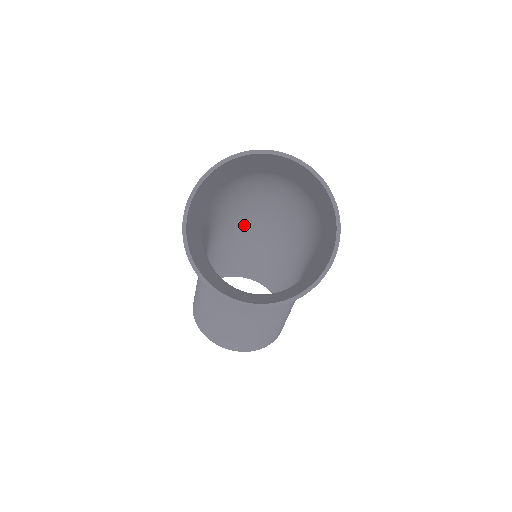
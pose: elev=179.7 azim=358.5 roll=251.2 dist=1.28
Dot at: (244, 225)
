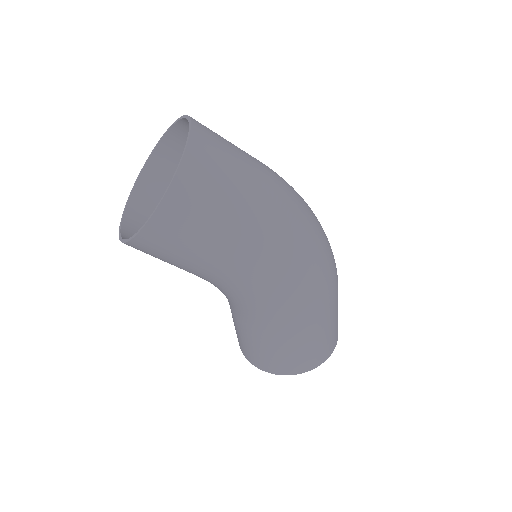
Dot at: occluded
